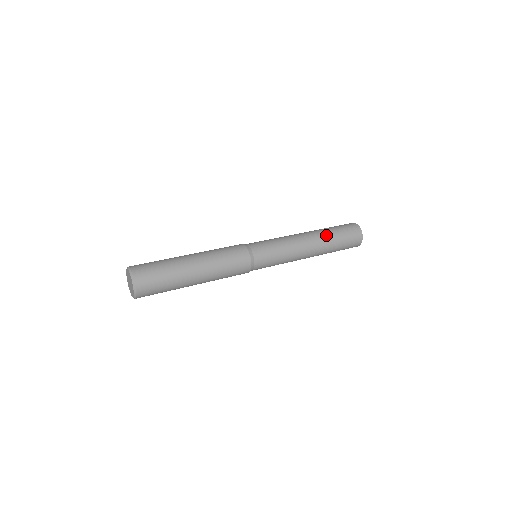
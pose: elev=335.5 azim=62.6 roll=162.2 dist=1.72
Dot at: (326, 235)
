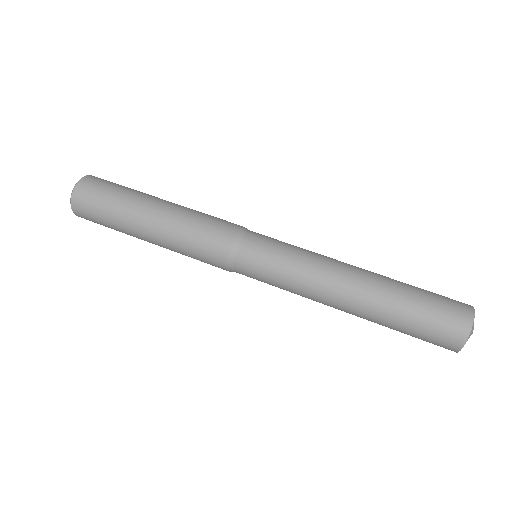
Dot at: (390, 283)
